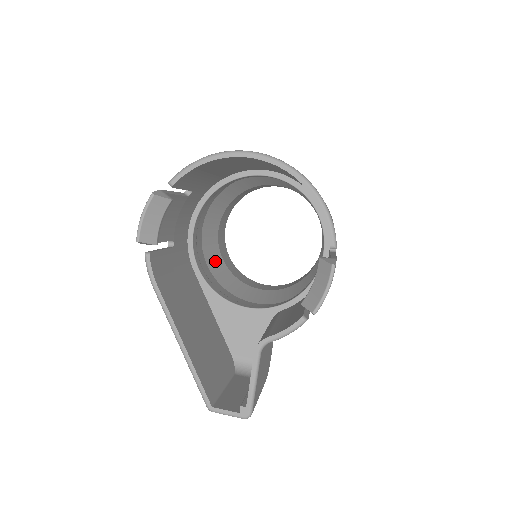
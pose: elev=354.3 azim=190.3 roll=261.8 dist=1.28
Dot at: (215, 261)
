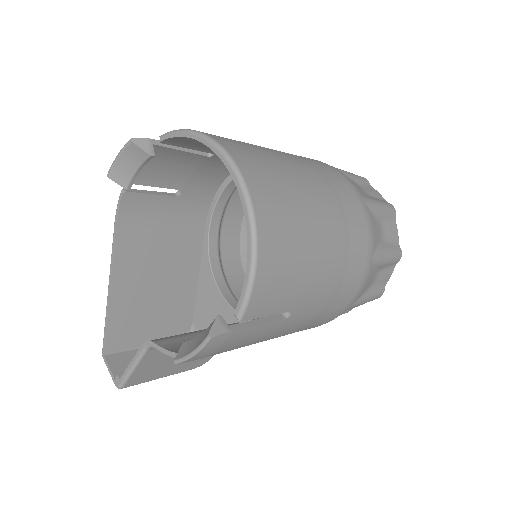
Dot at: occluded
